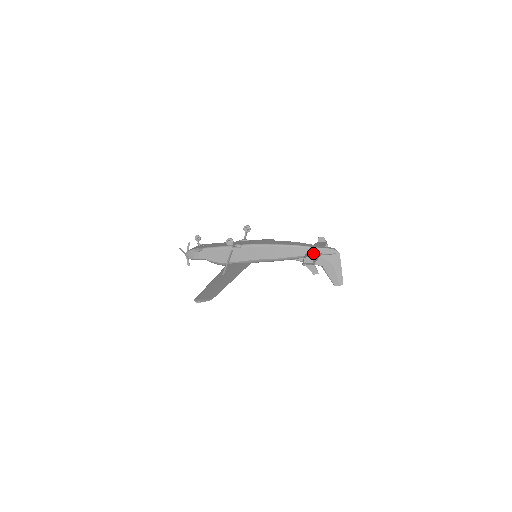
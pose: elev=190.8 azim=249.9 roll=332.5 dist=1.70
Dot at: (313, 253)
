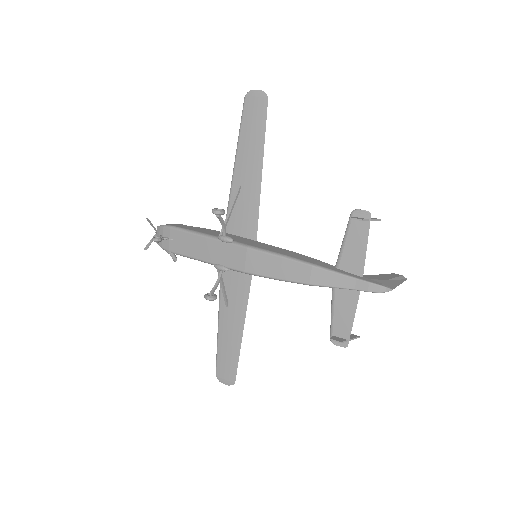
Dot at: (345, 291)
